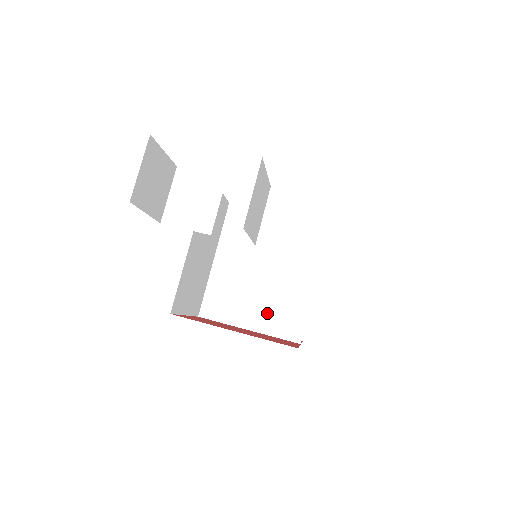
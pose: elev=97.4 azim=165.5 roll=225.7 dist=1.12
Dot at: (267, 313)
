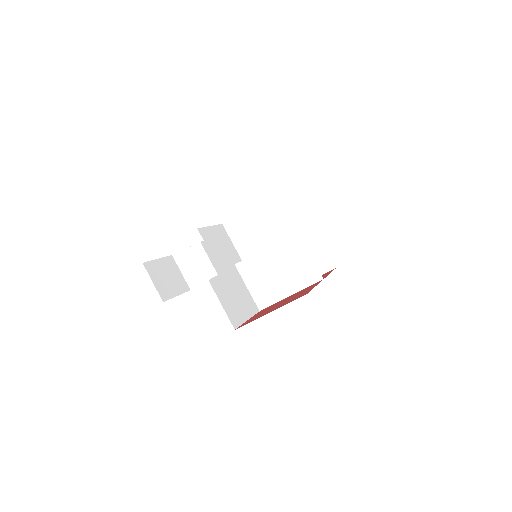
Dot at: (292, 278)
